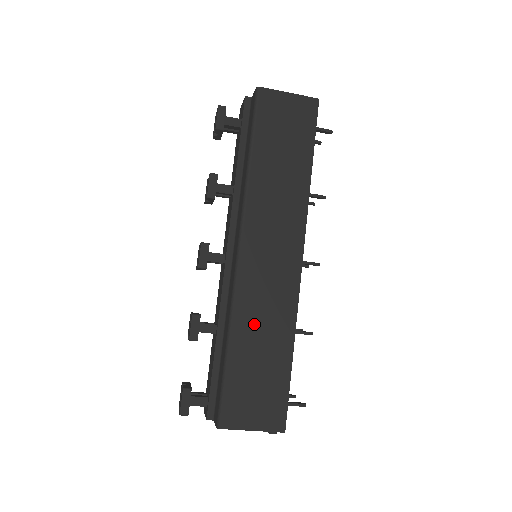
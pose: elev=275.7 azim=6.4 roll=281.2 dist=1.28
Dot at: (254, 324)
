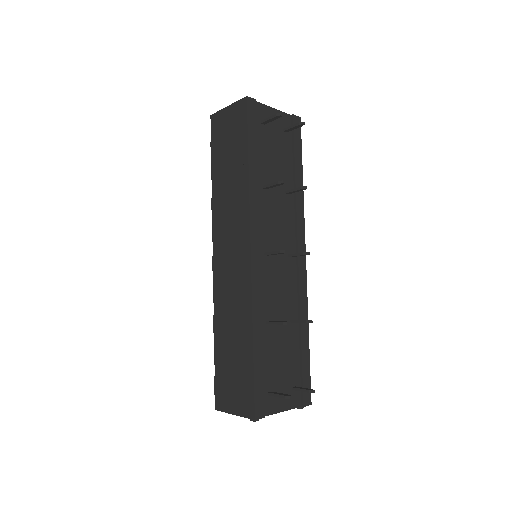
Dot at: (226, 318)
